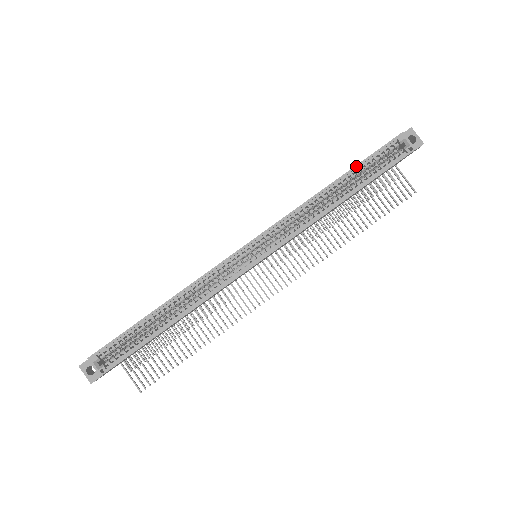
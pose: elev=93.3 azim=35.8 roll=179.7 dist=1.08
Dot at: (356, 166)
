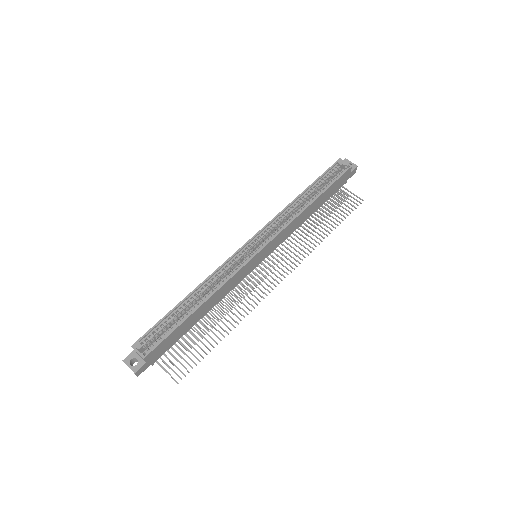
Dot at: (314, 182)
